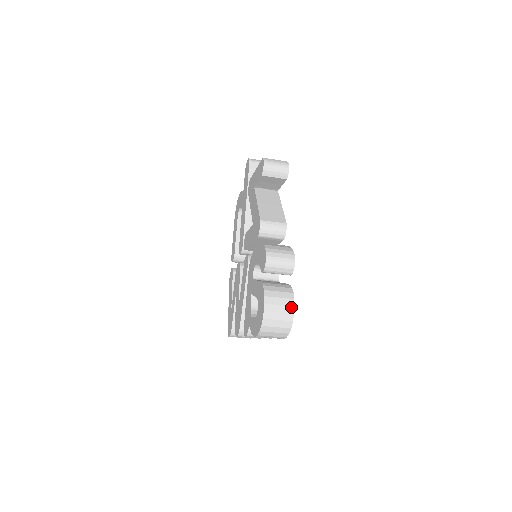
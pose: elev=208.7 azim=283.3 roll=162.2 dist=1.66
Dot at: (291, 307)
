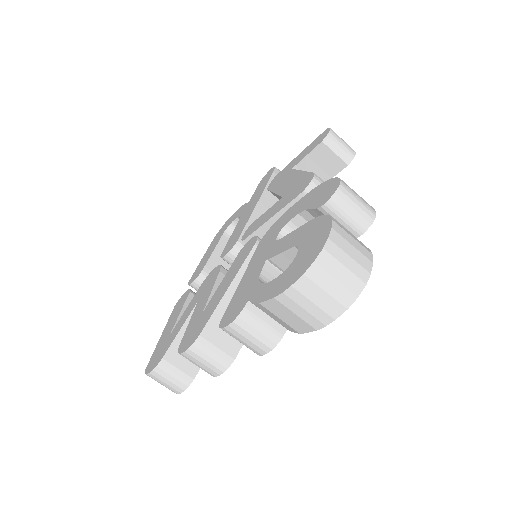
Dot at: (368, 261)
